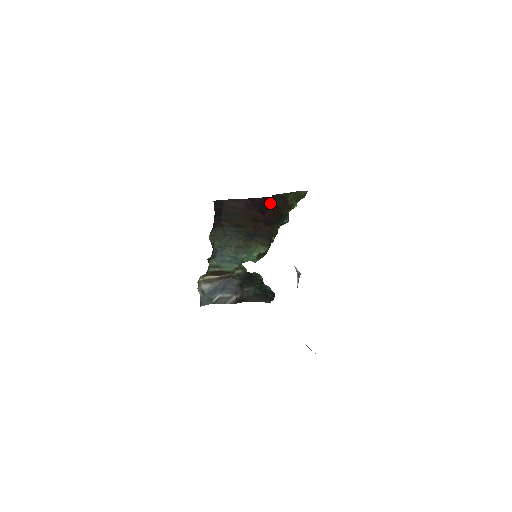
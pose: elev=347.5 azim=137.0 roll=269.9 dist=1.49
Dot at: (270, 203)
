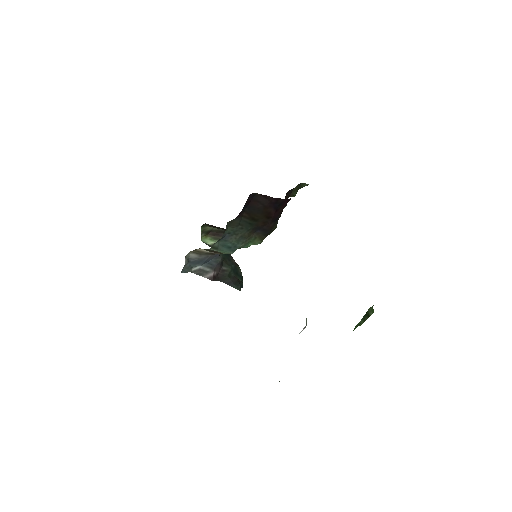
Dot at: (286, 203)
